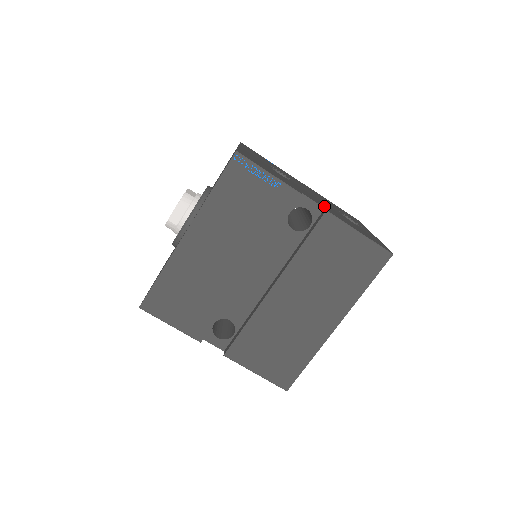
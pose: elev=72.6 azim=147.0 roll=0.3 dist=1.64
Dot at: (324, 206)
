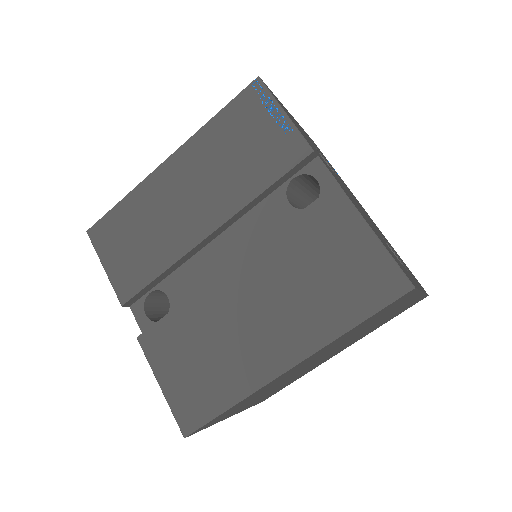
Dot at: occluded
